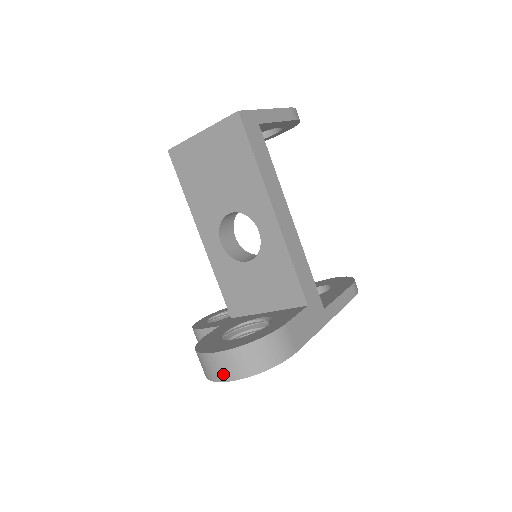
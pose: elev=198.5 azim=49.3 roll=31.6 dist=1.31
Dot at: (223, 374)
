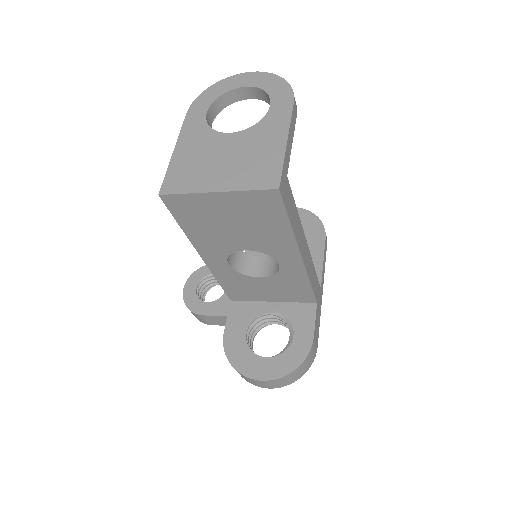
Dot at: (269, 387)
